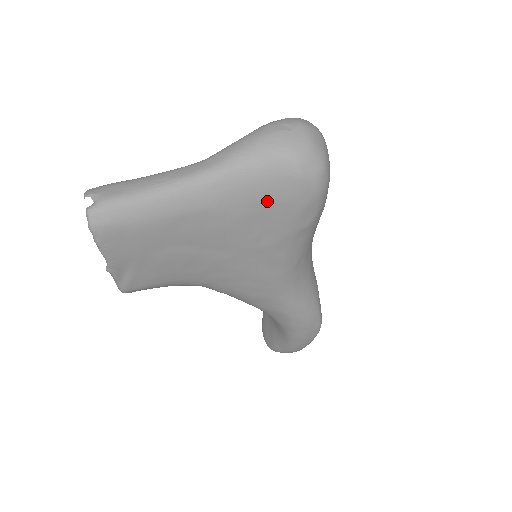
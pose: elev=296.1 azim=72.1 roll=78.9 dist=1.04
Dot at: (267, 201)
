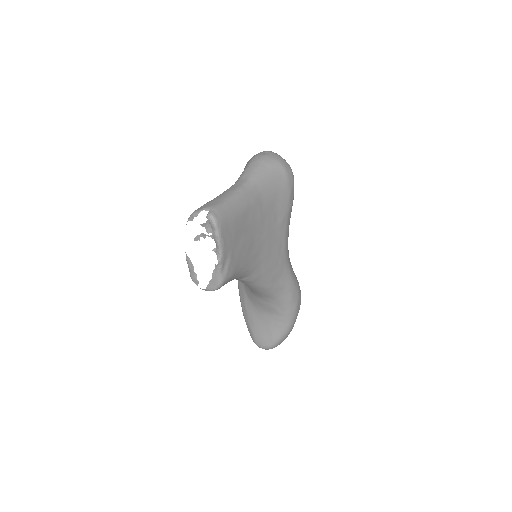
Dot at: (276, 191)
